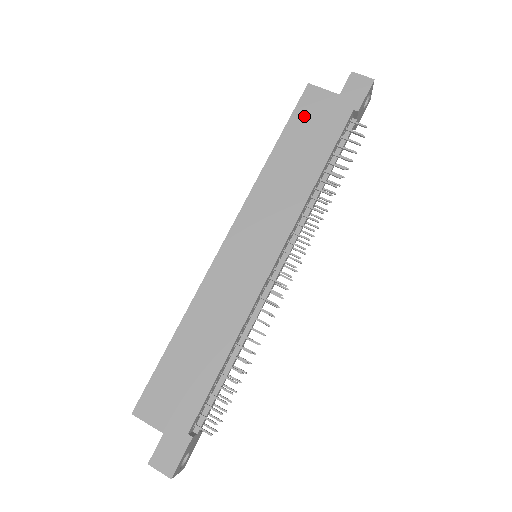
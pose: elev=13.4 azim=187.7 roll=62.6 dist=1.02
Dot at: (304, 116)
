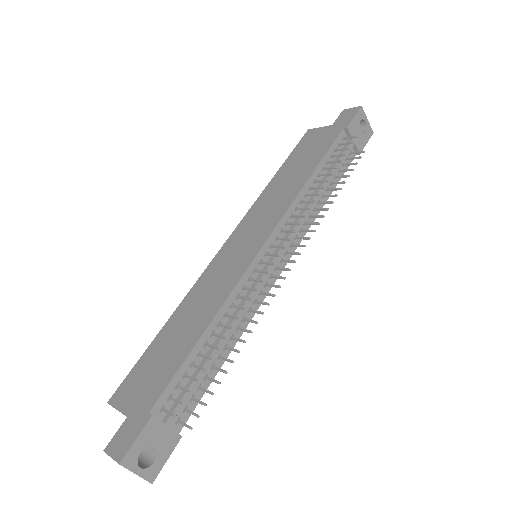
Dot at: (302, 147)
